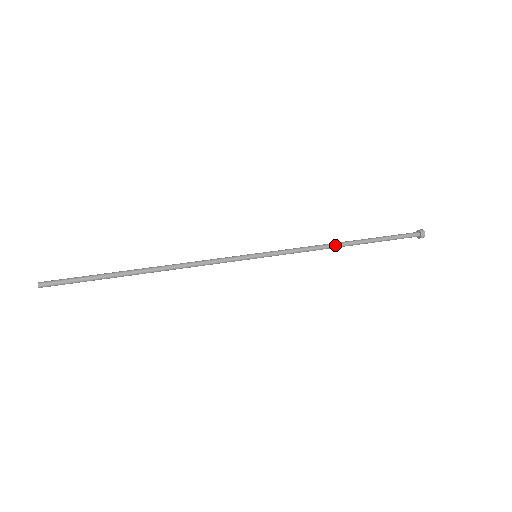
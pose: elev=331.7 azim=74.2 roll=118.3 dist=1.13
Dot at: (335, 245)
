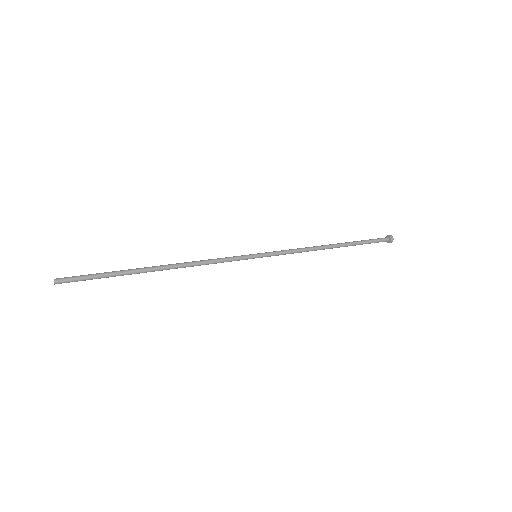
Dot at: (322, 246)
